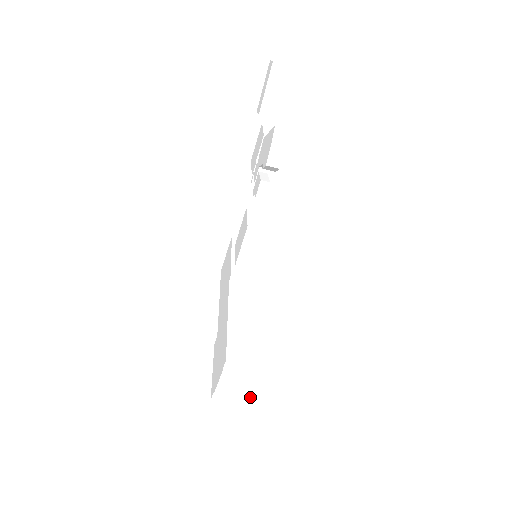
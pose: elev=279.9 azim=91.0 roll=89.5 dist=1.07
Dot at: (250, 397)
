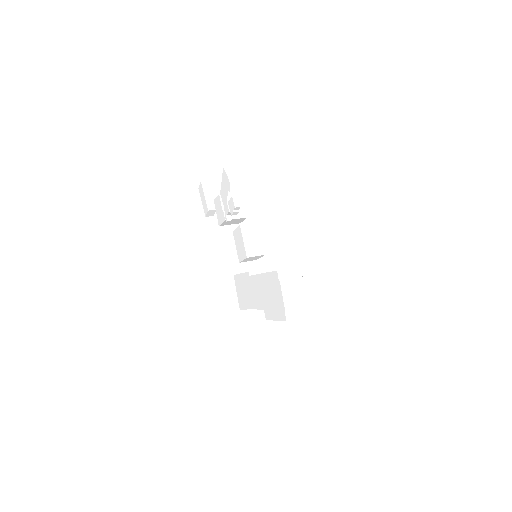
Dot at: (310, 302)
